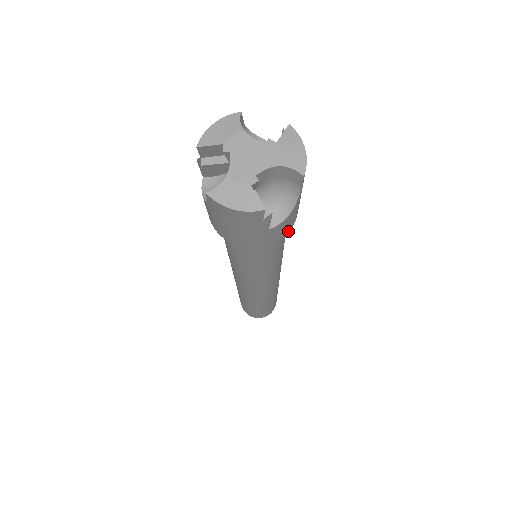
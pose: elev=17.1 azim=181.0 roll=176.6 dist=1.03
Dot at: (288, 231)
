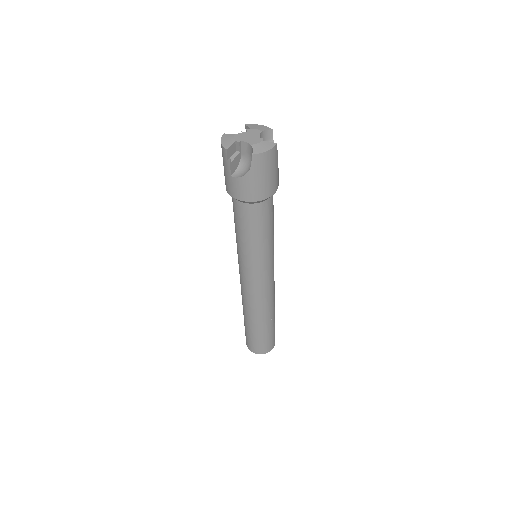
Dot at: occluded
